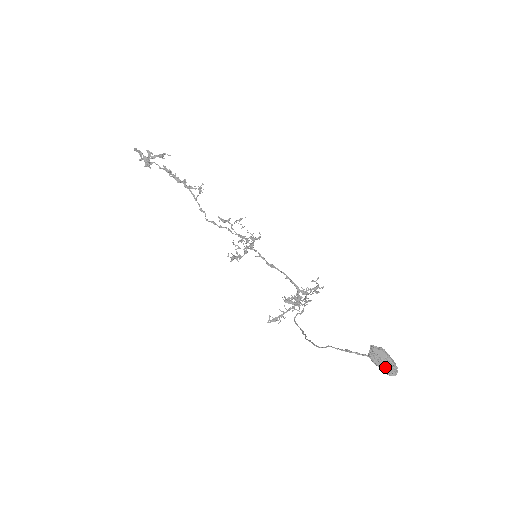
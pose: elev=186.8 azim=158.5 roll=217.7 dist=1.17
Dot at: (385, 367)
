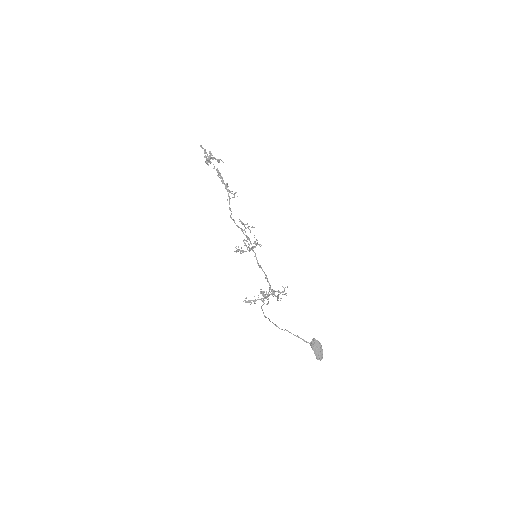
Dot at: (318, 353)
